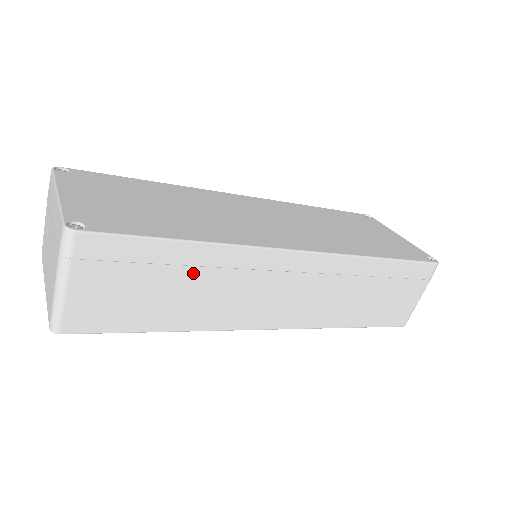
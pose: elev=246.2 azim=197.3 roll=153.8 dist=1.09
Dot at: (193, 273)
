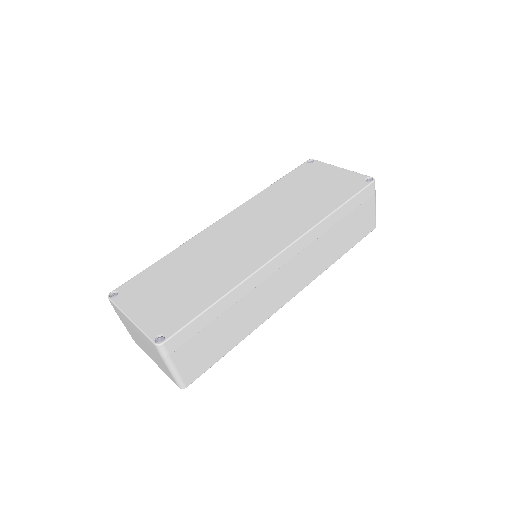
Dot at: (232, 310)
